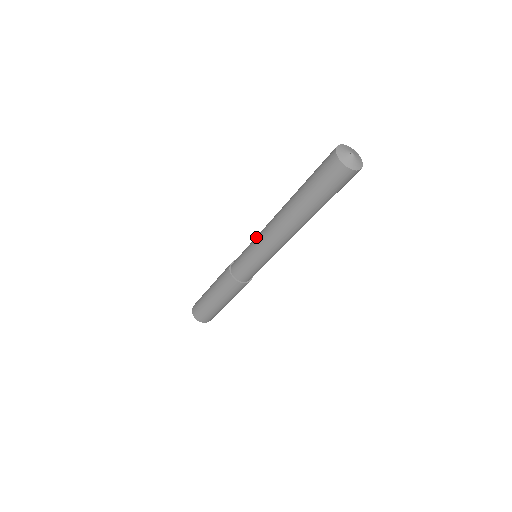
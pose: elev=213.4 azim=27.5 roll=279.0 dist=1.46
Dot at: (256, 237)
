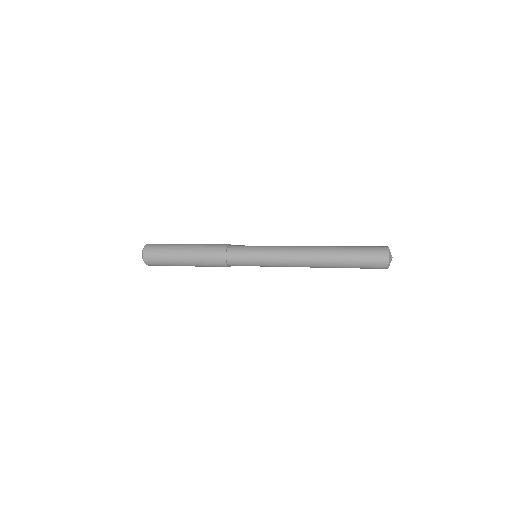
Dot at: (274, 248)
